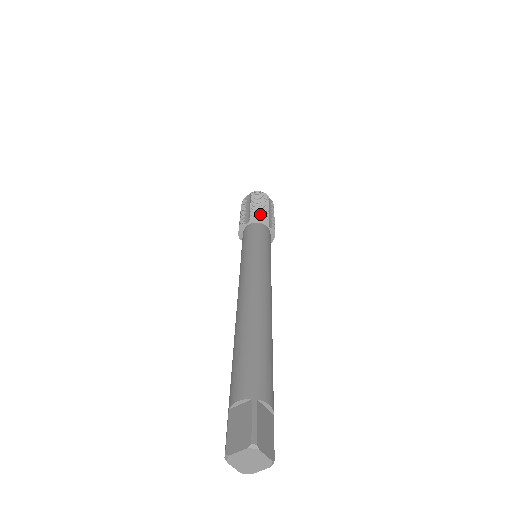
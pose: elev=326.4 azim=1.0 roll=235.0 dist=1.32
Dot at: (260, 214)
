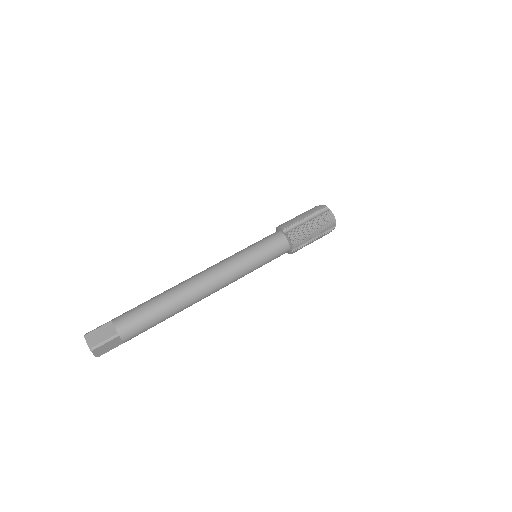
Dot at: (297, 238)
